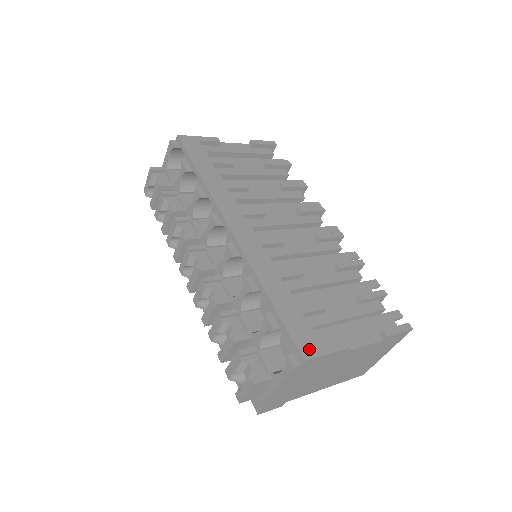
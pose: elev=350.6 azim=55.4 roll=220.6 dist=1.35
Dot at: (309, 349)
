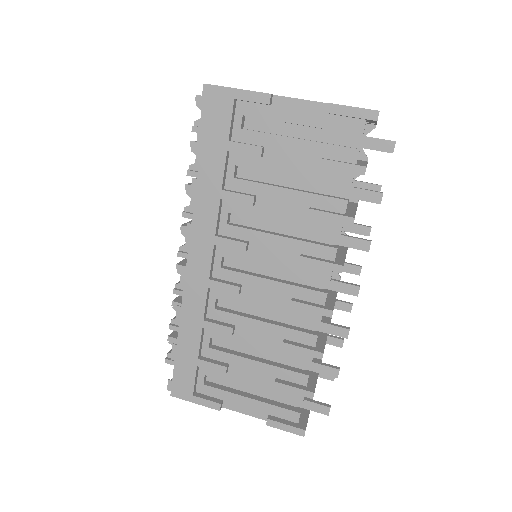
Dot at: (180, 391)
